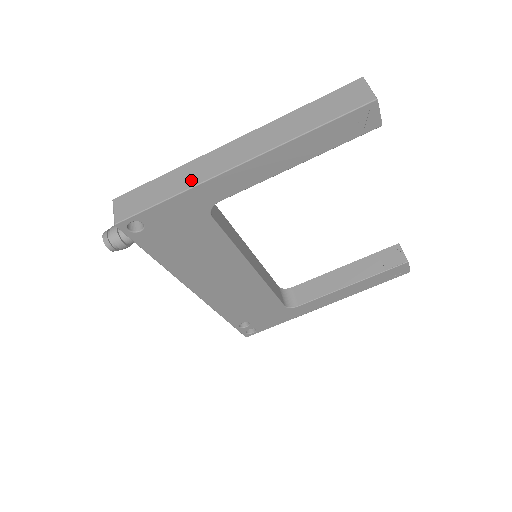
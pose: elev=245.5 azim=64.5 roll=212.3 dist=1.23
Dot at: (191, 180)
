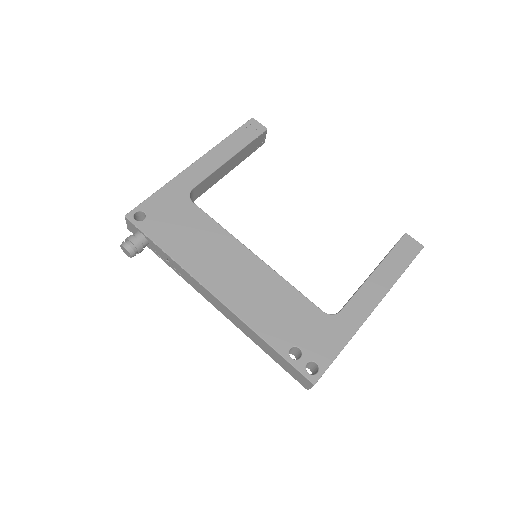
Dot at: occluded
